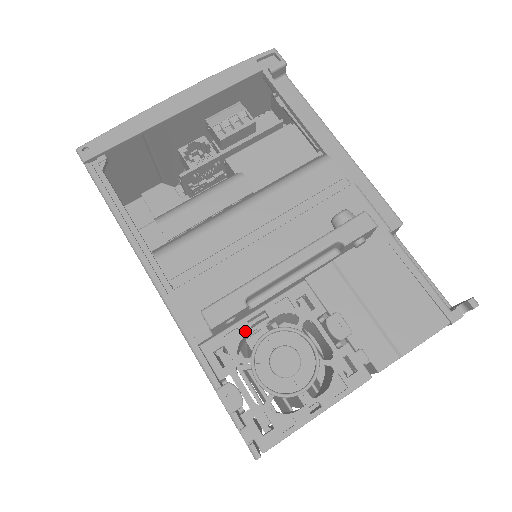
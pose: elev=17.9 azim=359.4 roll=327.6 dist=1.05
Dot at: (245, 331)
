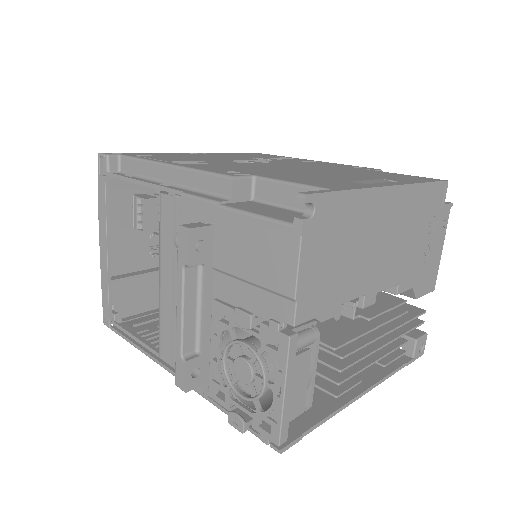
Dot at: (216, 367)
